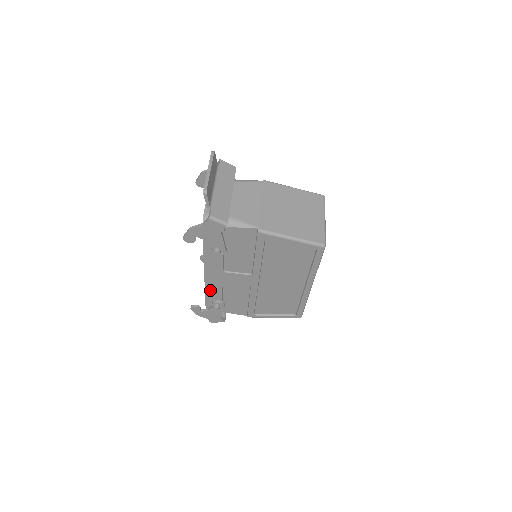
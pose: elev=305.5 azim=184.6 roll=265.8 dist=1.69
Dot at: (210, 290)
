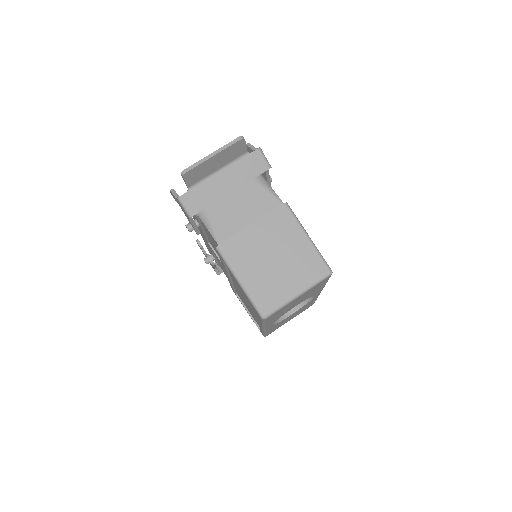
Dot at: occluded
